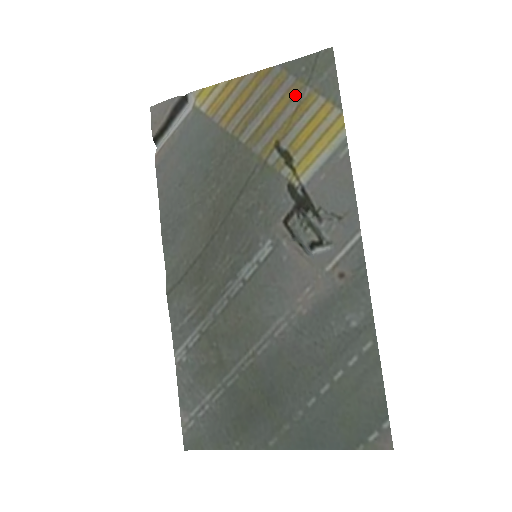
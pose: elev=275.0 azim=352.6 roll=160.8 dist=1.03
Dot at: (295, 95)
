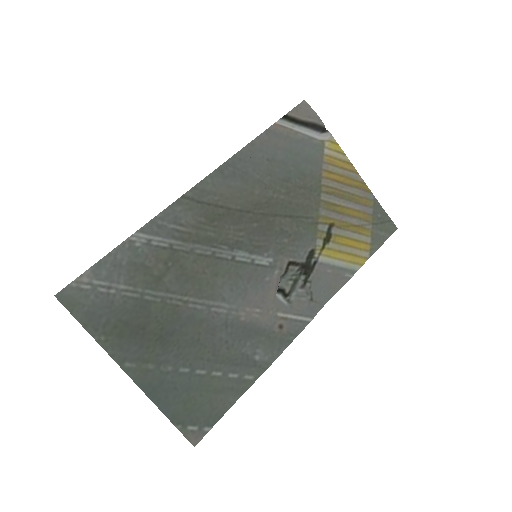
Dot at: (364, 219)
